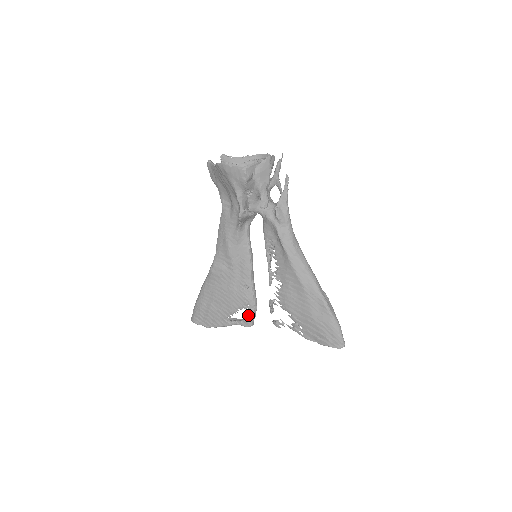
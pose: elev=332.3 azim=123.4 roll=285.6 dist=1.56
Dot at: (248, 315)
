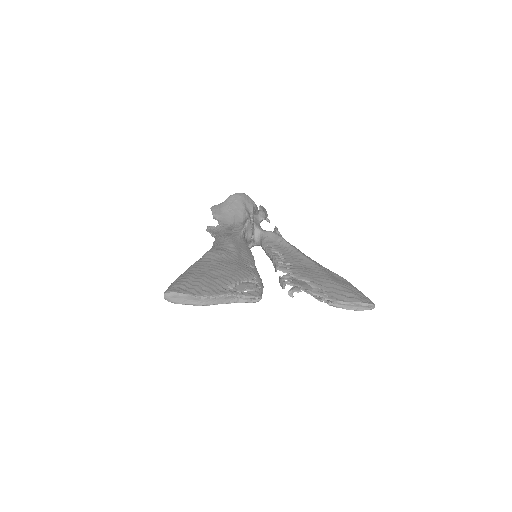
Dot at: occluded
